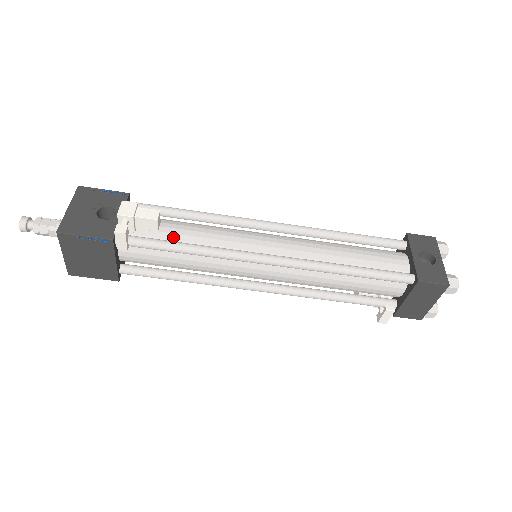
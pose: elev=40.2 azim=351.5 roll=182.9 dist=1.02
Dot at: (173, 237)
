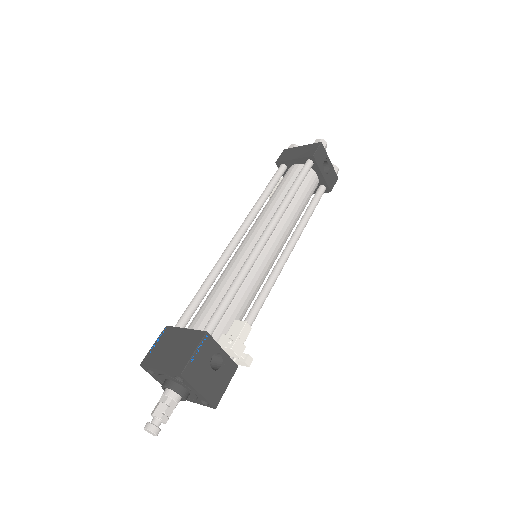
Dot at: (242, 316)
